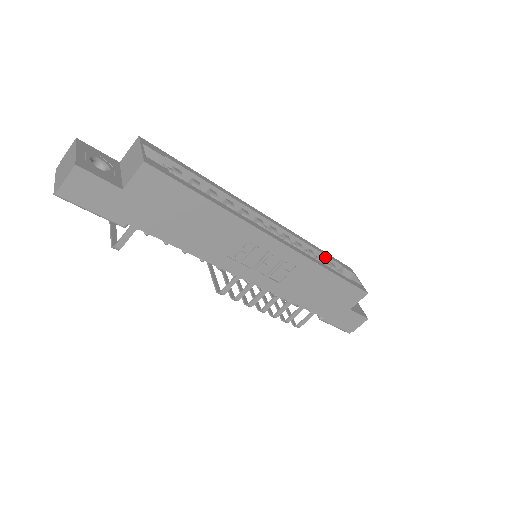
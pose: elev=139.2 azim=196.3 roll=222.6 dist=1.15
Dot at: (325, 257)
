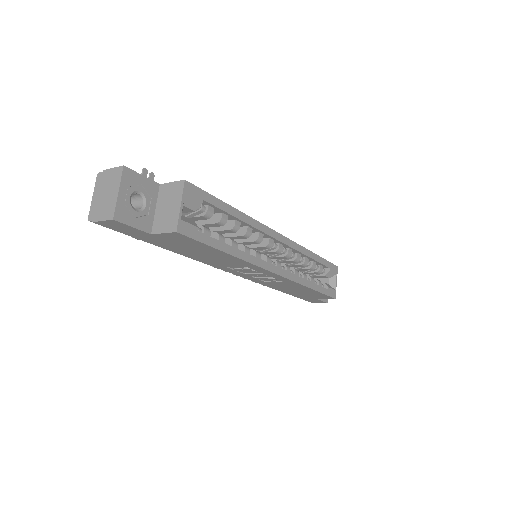
Dot at: (318, 262)
